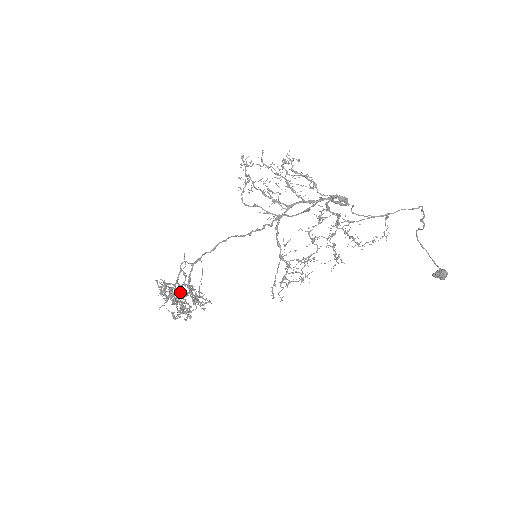
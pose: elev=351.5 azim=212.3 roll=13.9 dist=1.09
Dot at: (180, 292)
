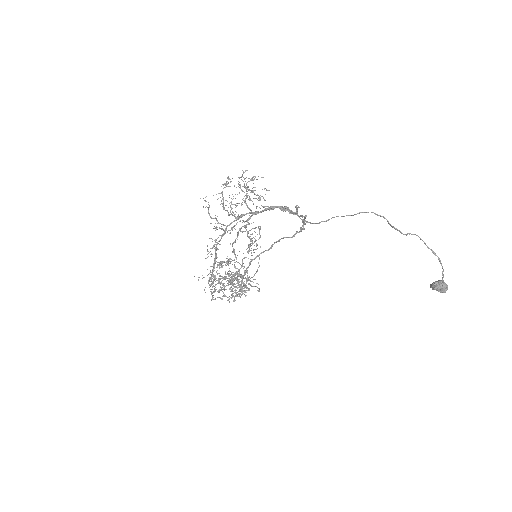
Dot at: (230, 281)
